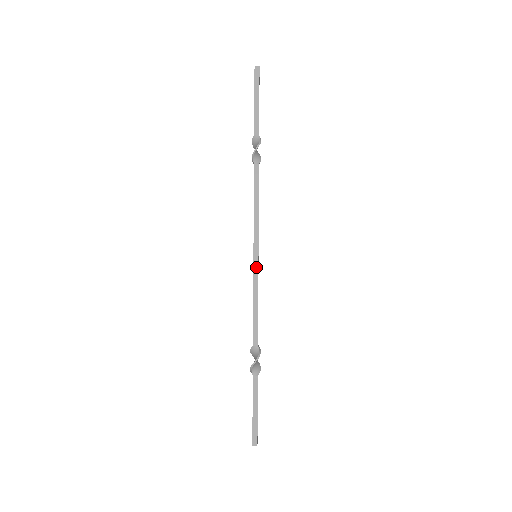
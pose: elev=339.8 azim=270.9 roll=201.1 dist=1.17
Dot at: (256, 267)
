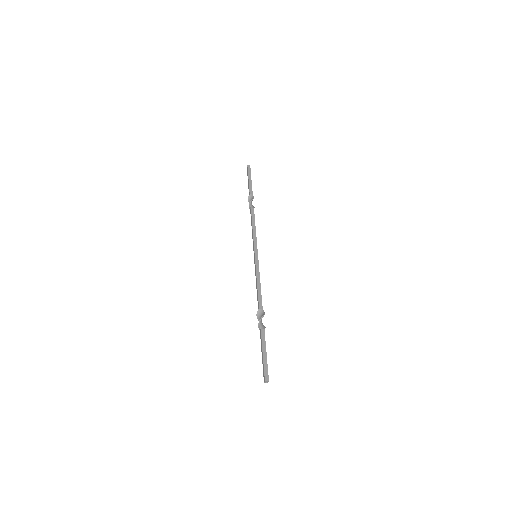
Dot at: (257, 261)
